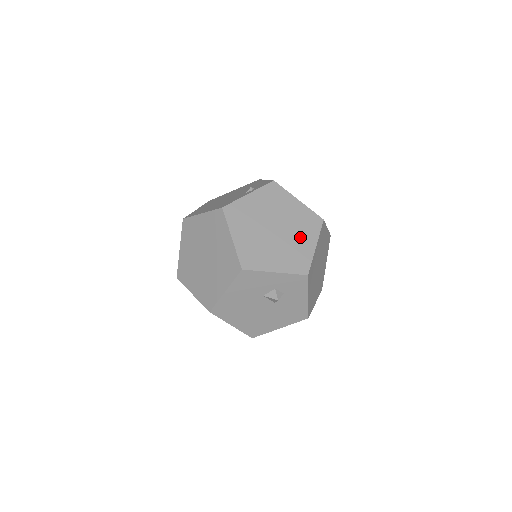
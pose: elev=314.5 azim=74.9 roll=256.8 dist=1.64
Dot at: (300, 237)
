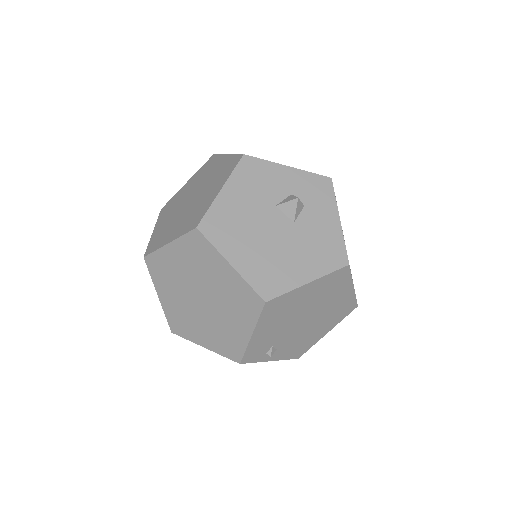
Dot at: occluded
